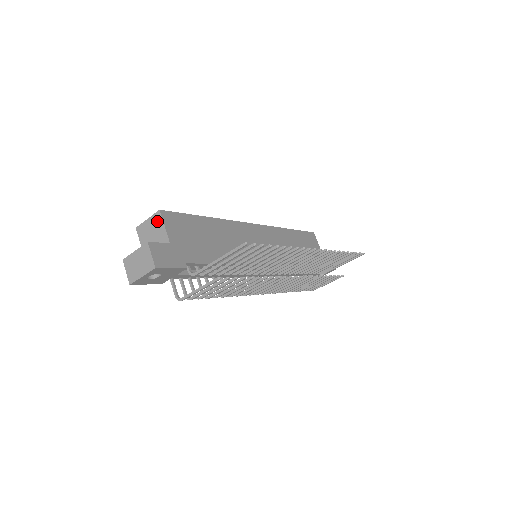
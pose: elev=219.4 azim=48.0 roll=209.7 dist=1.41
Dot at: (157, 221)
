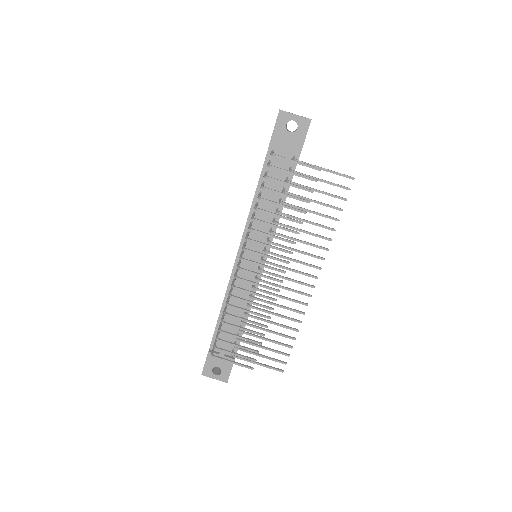
Dot at: occluded
